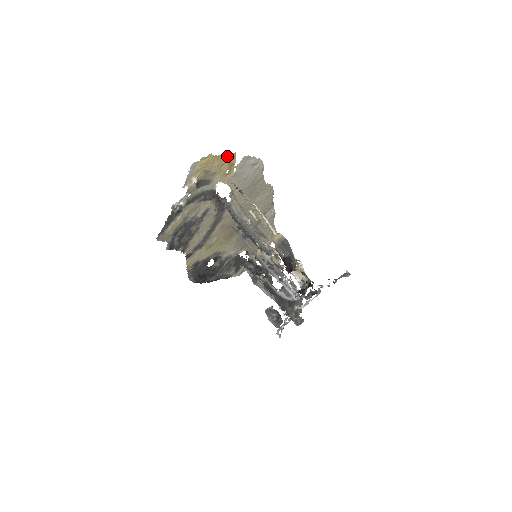
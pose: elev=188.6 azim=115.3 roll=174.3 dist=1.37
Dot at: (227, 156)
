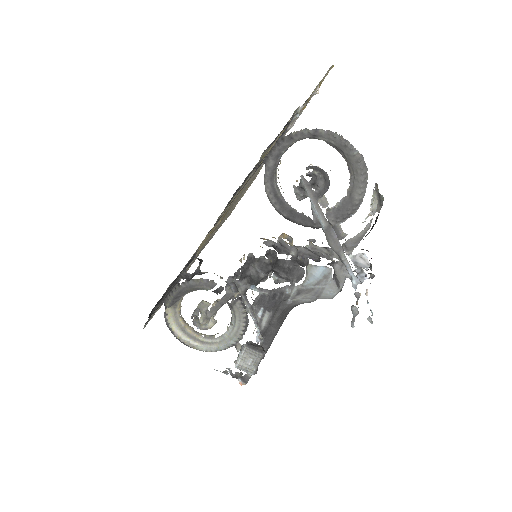
Dot at: occluded
